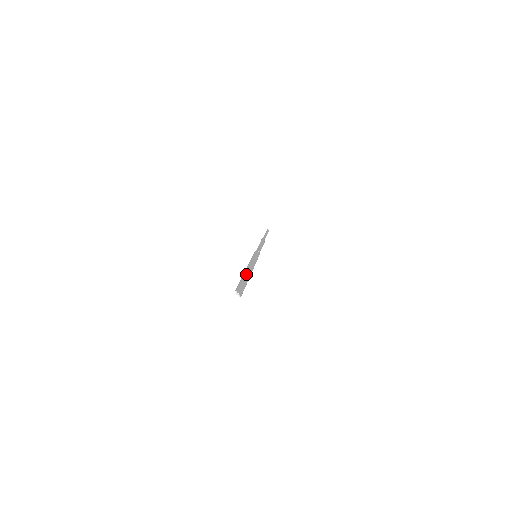
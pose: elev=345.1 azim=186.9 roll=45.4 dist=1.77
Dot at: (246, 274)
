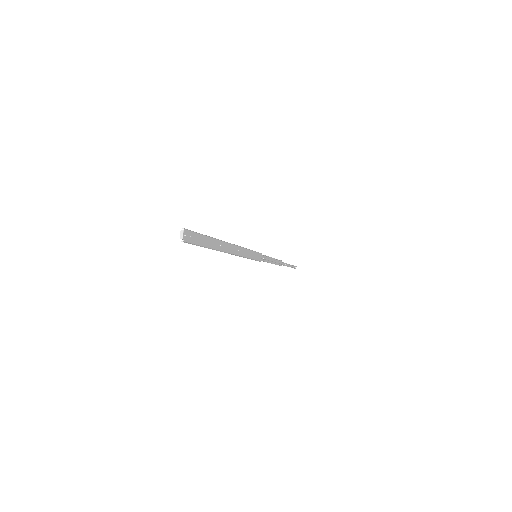
Dot at: (222, 243)
